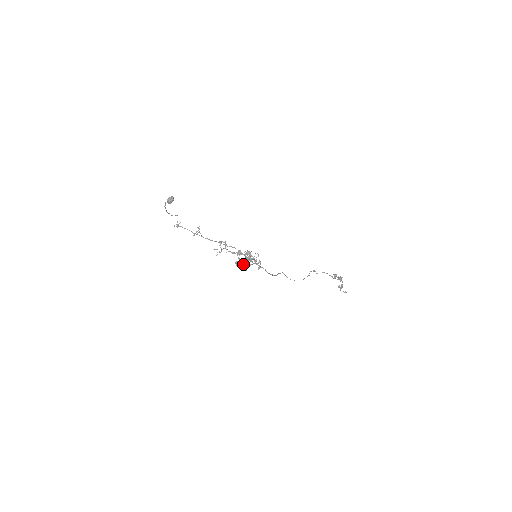
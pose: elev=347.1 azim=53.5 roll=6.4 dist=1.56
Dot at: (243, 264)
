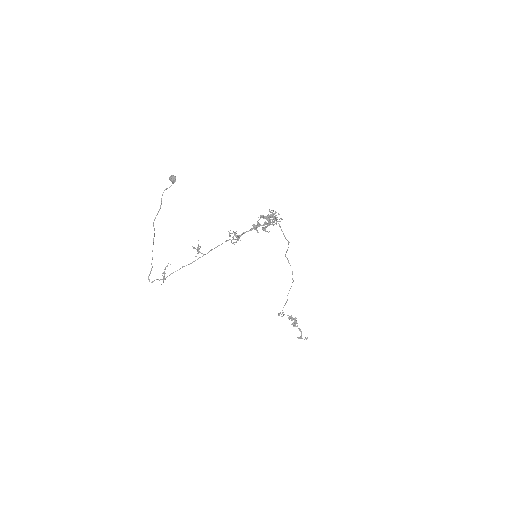
Dot at: (270, 222)
